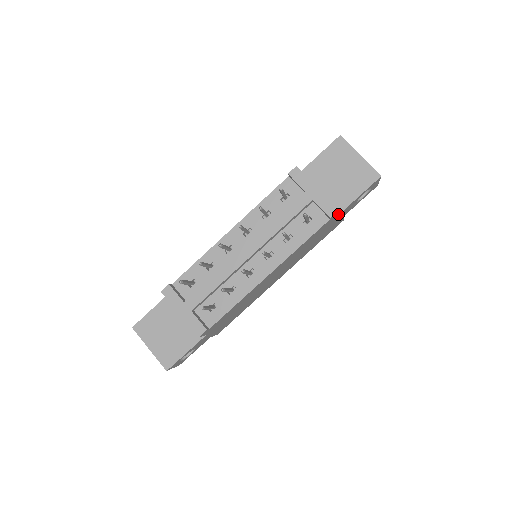
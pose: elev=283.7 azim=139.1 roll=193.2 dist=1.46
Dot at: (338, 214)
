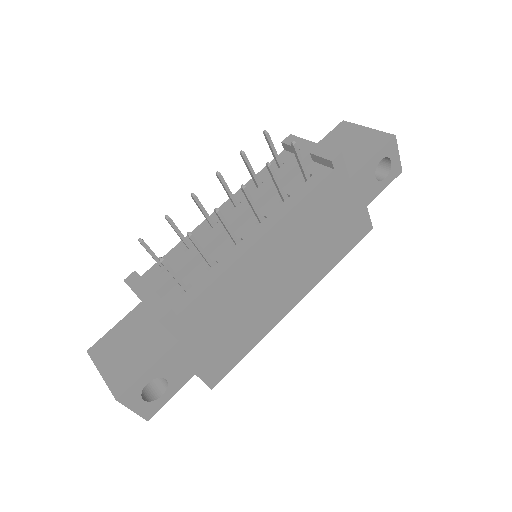
Dot at: (348, 175)
